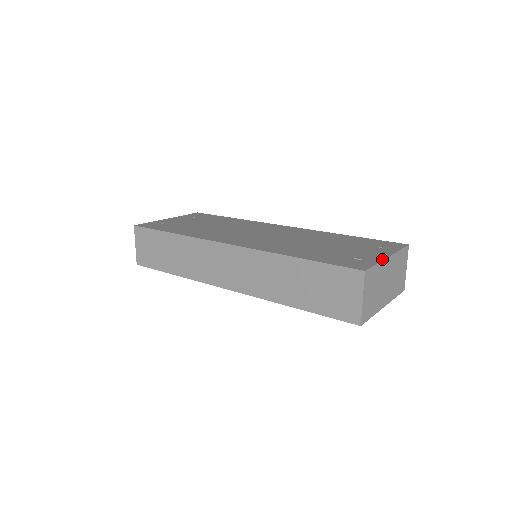
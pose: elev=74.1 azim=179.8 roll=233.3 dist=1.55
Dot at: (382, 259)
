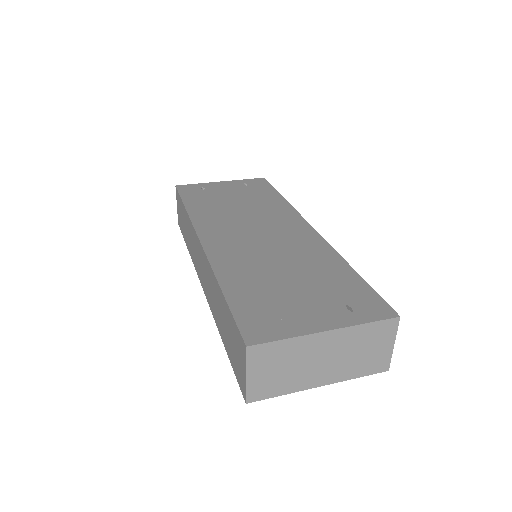
Dot at: (307, 333)
